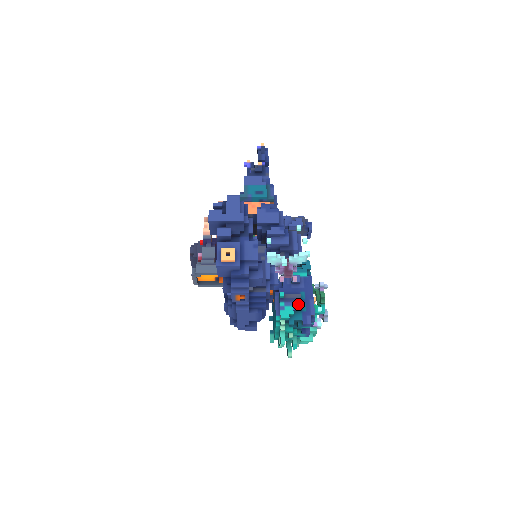
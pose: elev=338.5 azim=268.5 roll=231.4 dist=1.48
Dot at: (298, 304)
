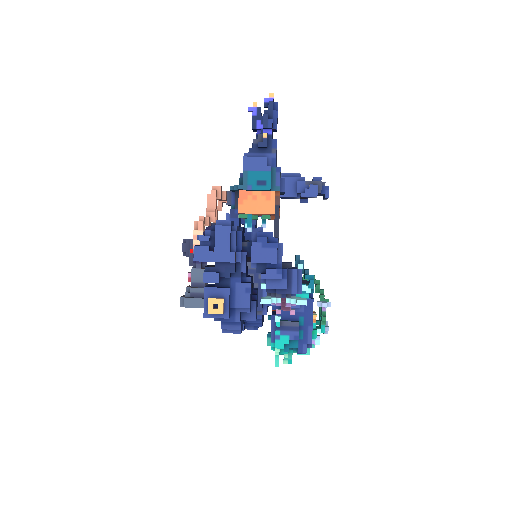
Dot at: (295, 334)
